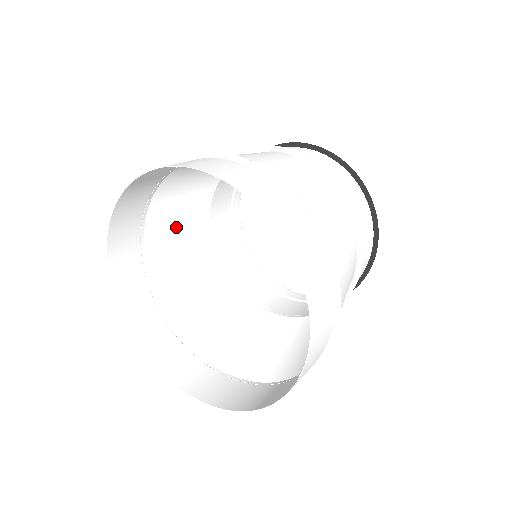
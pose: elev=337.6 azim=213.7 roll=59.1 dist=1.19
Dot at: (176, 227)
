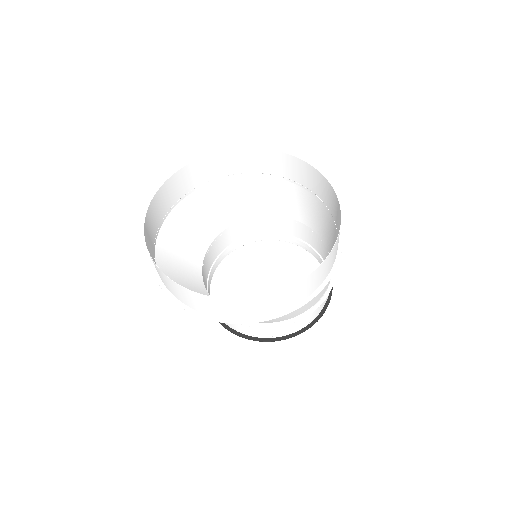
Dot at: (207, 212)
